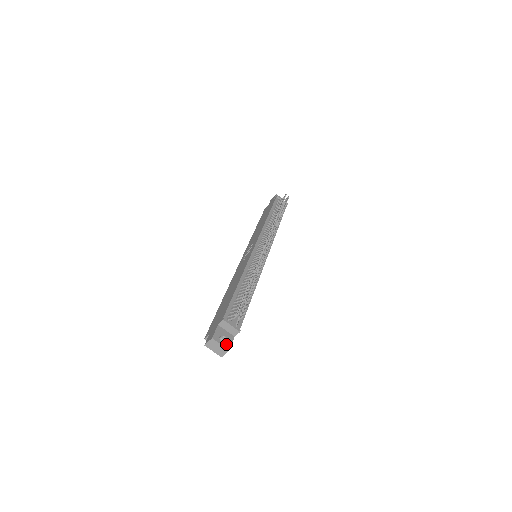
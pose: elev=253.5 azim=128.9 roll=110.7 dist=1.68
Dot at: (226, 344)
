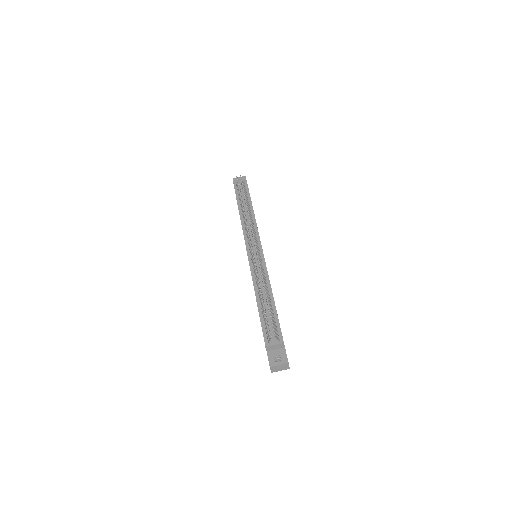
Dot at: (283, 360)
